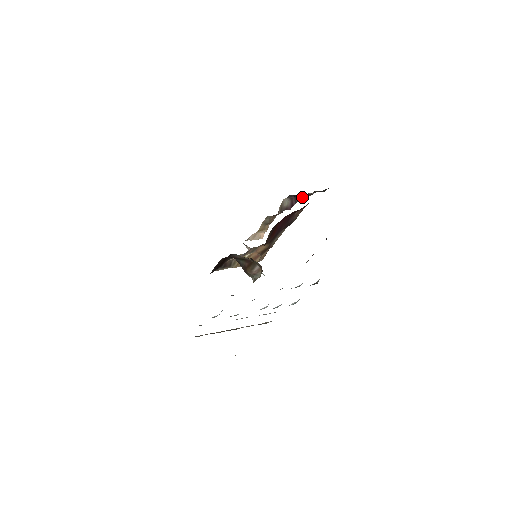
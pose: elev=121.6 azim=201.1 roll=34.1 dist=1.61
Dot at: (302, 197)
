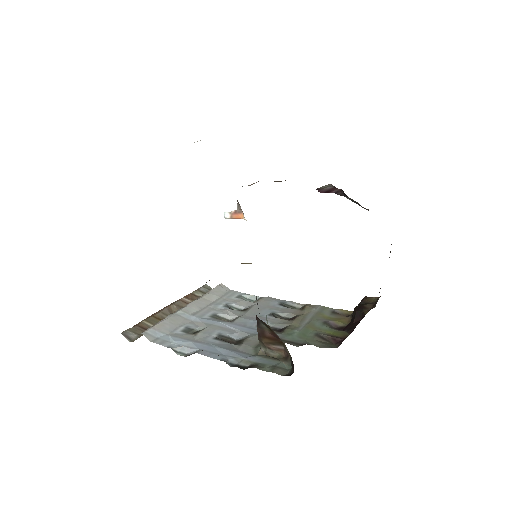
Dot at: (350, 199)
